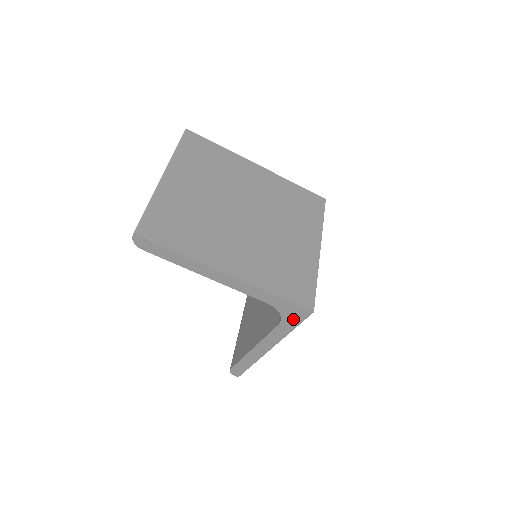
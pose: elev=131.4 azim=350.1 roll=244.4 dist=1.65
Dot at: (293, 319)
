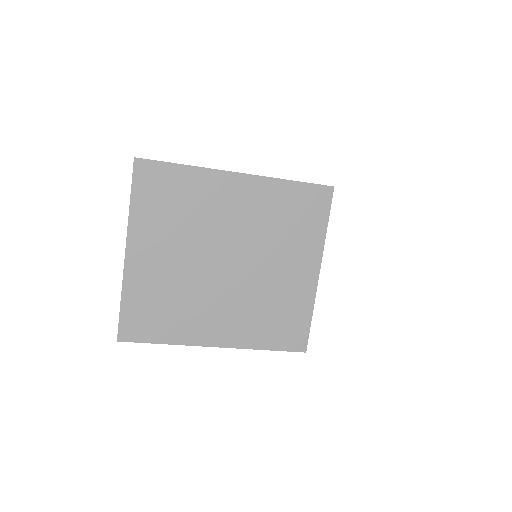
Dot at: occluded
